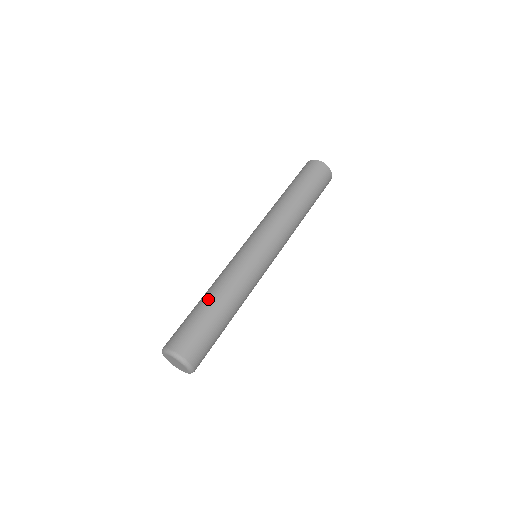
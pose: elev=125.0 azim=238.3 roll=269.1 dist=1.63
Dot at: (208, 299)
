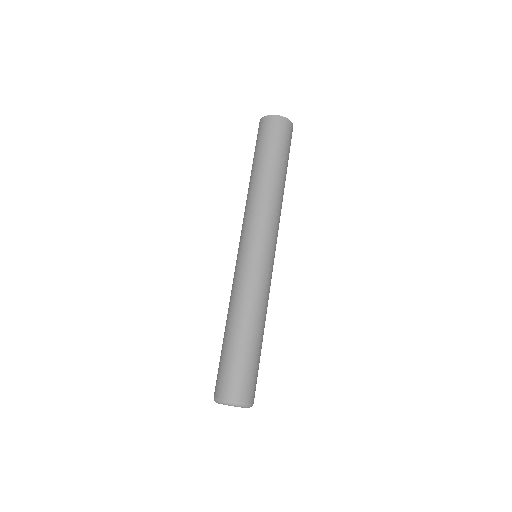
Dot at: (234, 331)
